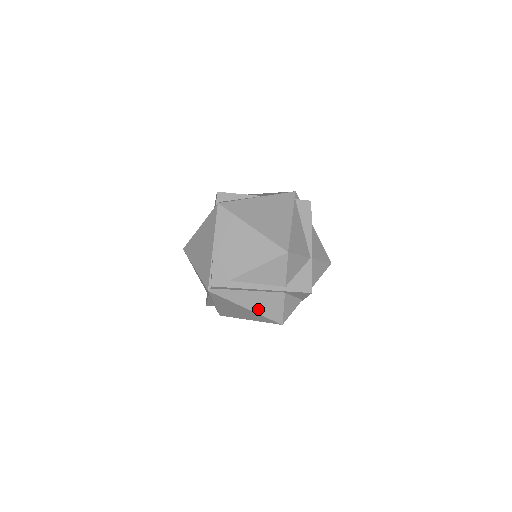
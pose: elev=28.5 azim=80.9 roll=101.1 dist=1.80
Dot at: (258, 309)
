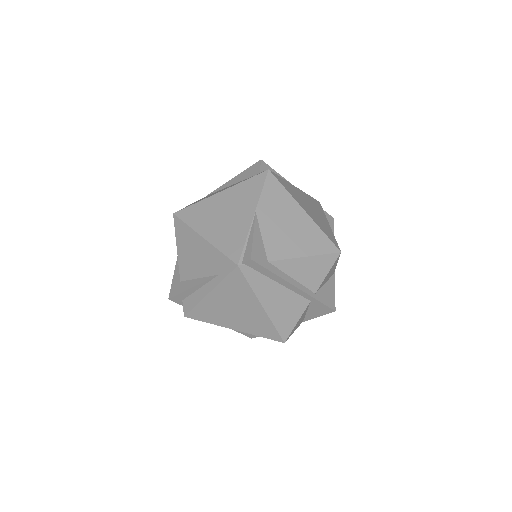
Dot at: (273, 312)
